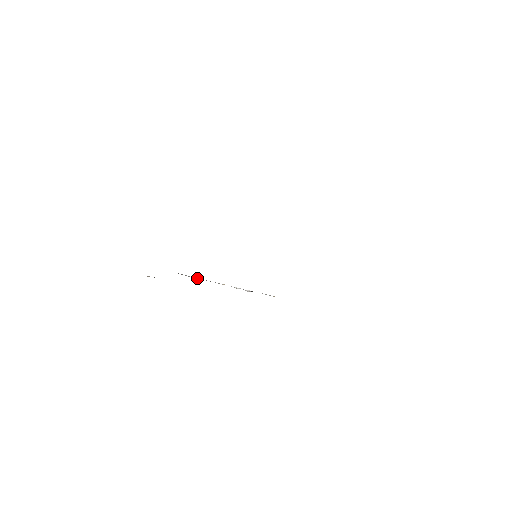
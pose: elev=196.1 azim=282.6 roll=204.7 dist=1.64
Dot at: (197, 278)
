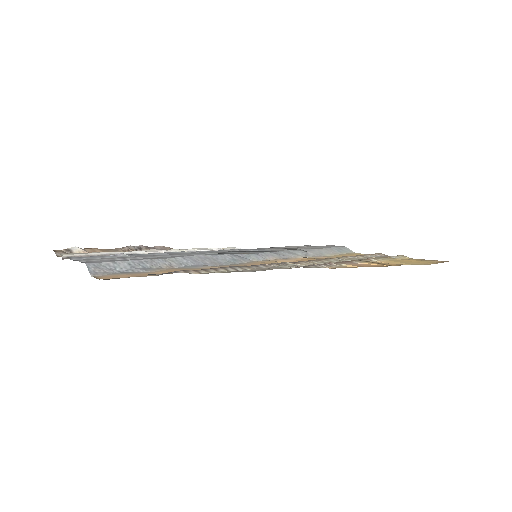
Dot at: occluded
